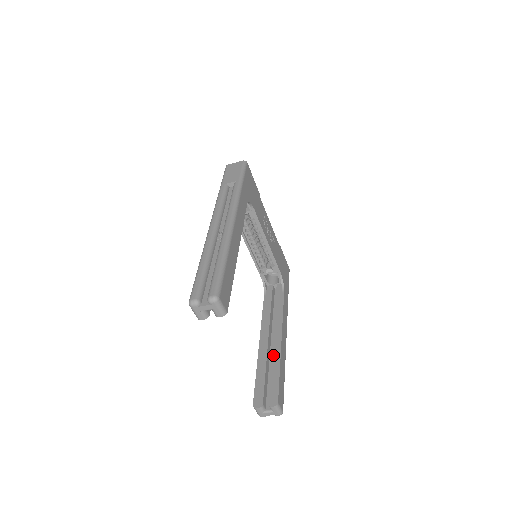
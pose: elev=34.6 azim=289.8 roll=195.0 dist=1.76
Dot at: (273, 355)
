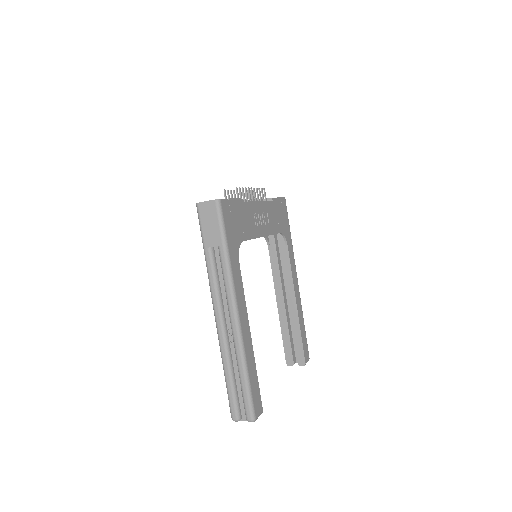
Dot at: (292, 319)
